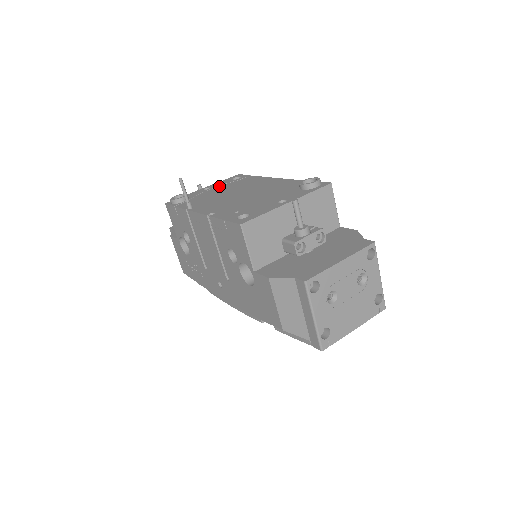
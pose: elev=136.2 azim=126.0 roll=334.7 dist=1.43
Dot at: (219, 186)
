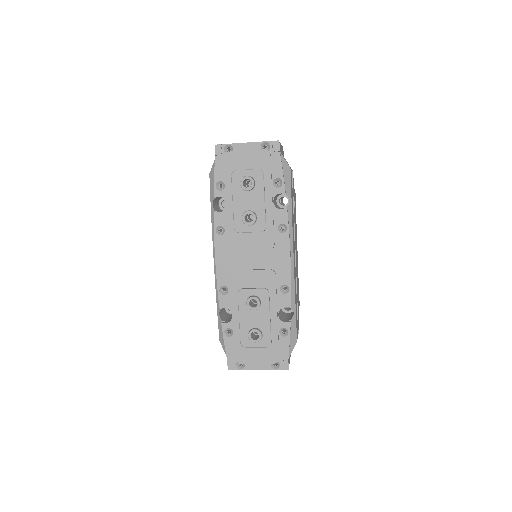
Dot at: occluded
